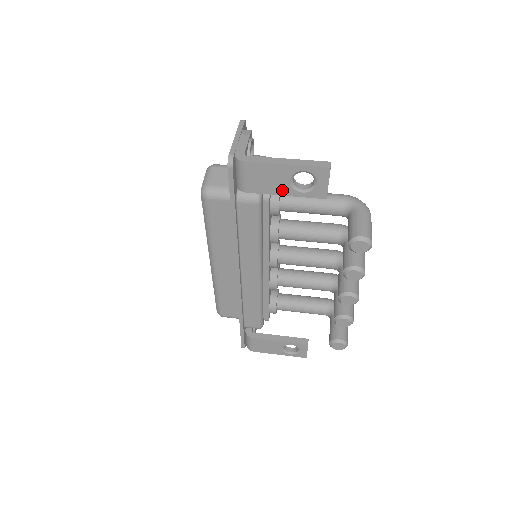
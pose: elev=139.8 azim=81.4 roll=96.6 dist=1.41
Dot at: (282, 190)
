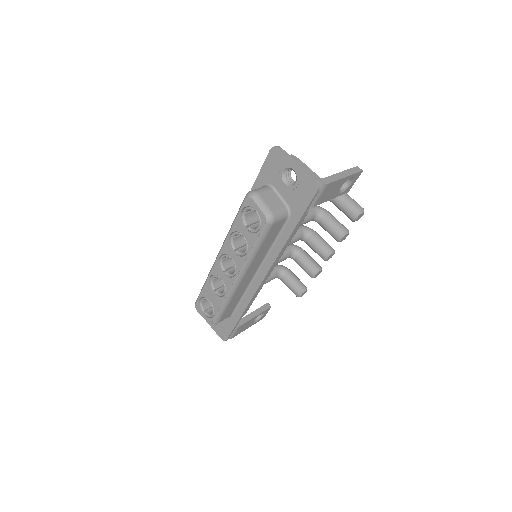
Dot at: (333, 196)
